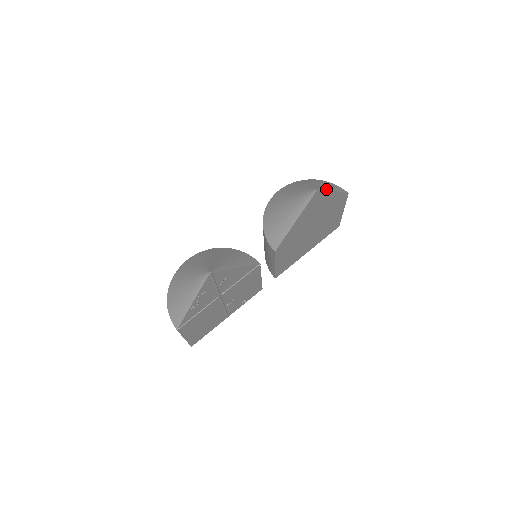
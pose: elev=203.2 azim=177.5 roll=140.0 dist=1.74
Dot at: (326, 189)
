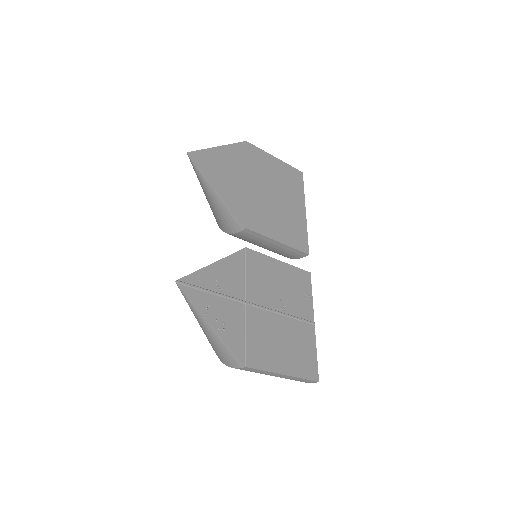
Dot at: (203, 150)
